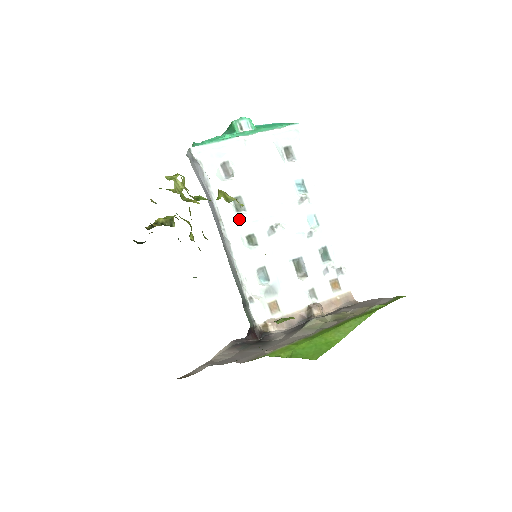
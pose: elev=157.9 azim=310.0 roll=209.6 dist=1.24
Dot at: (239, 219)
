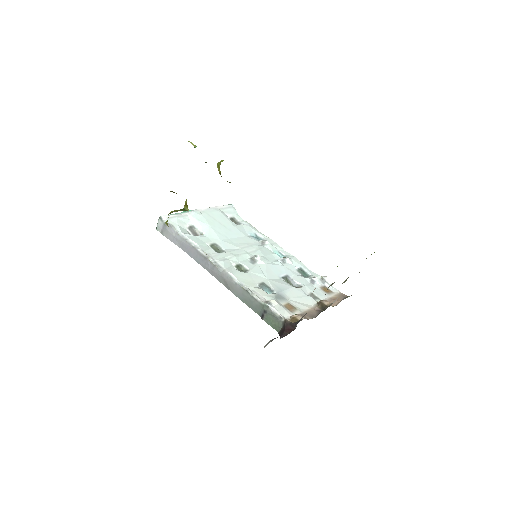
Dot at: (223, 256)
